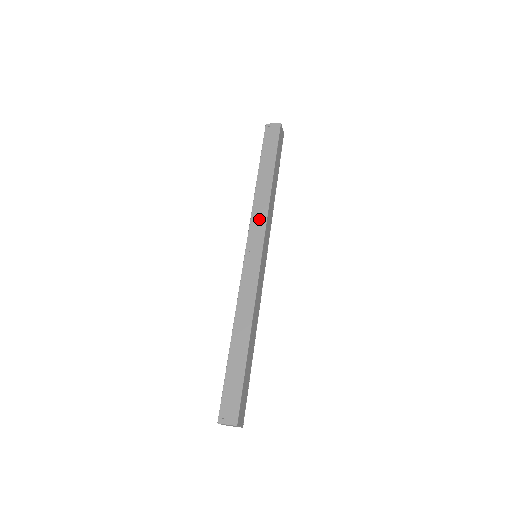
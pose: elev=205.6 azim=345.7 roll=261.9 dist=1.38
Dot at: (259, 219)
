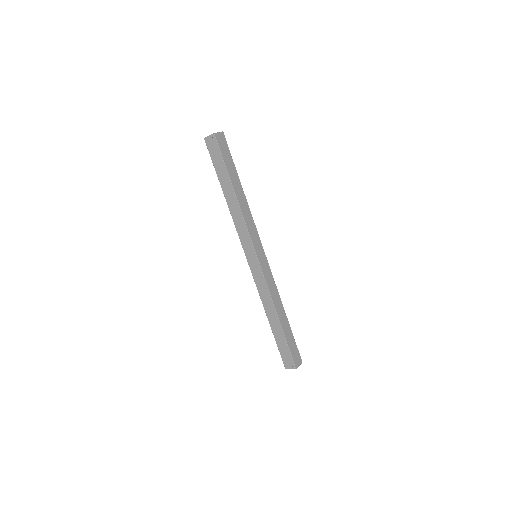
Dot at: (243, 231)
